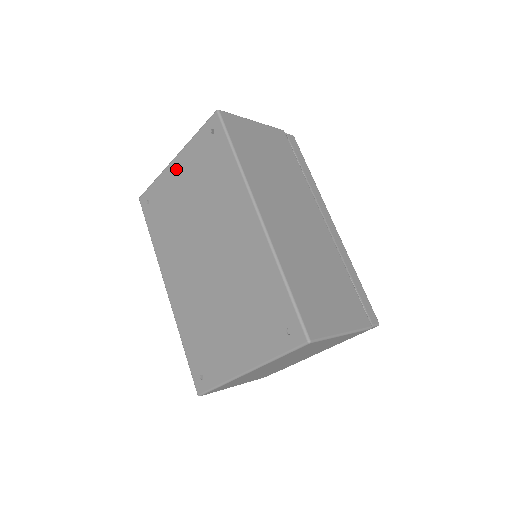
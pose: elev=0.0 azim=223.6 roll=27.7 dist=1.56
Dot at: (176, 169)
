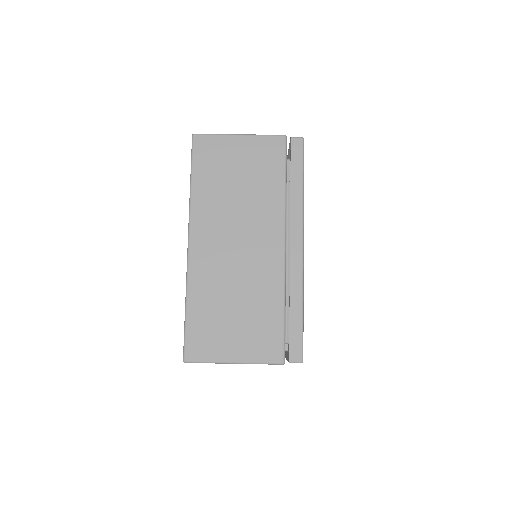
Dot at: occluded
